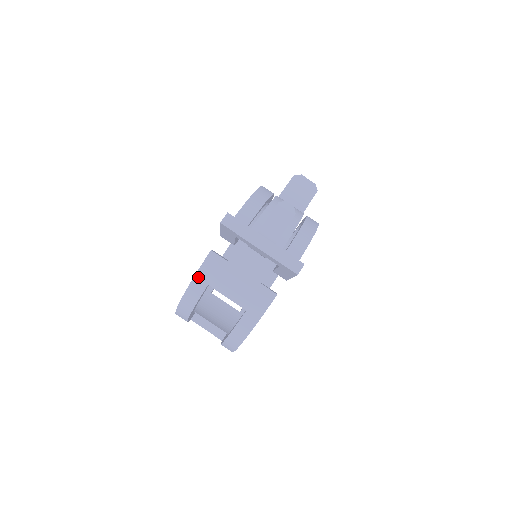
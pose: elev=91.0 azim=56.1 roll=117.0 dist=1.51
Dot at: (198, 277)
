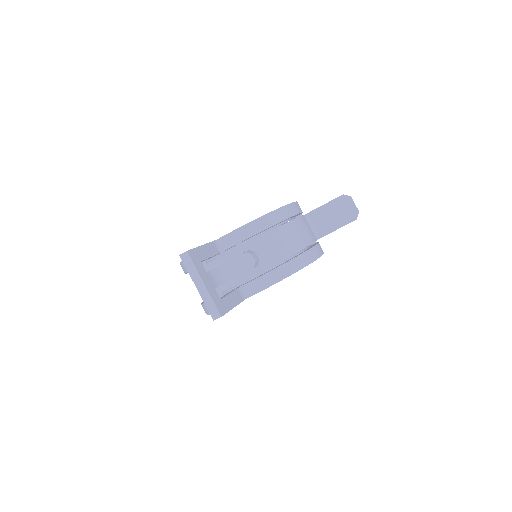
Dot at: occluded
